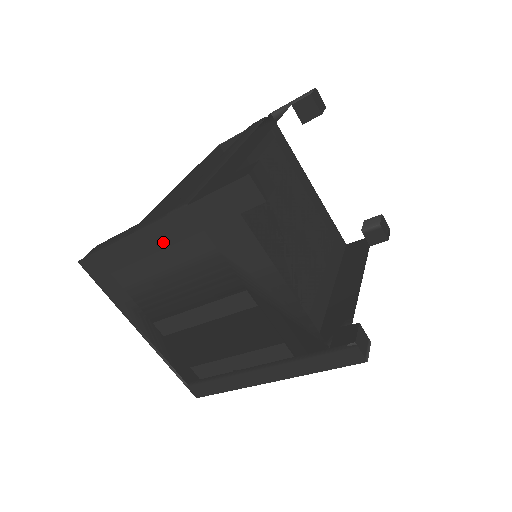
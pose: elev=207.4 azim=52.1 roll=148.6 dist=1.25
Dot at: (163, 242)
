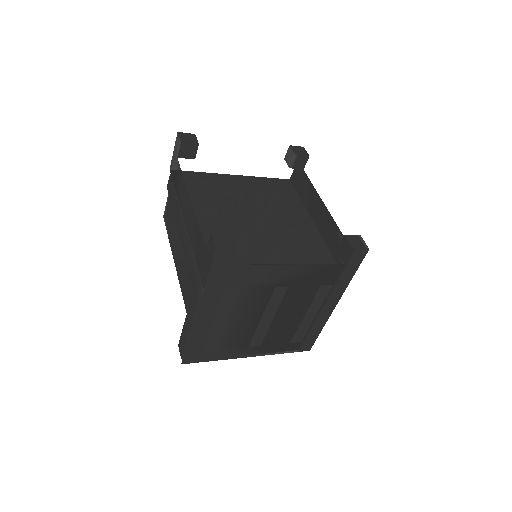
Dot at: (211, 313)
